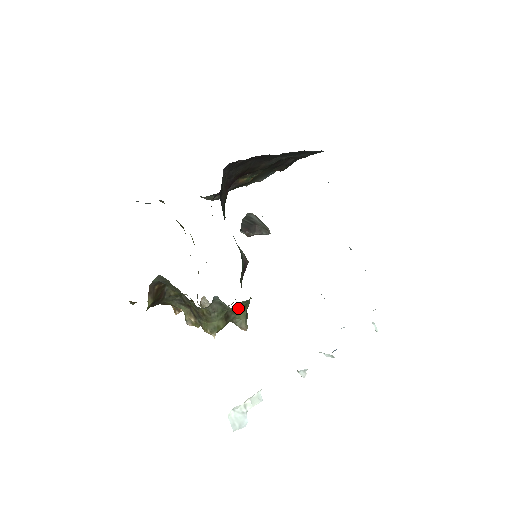
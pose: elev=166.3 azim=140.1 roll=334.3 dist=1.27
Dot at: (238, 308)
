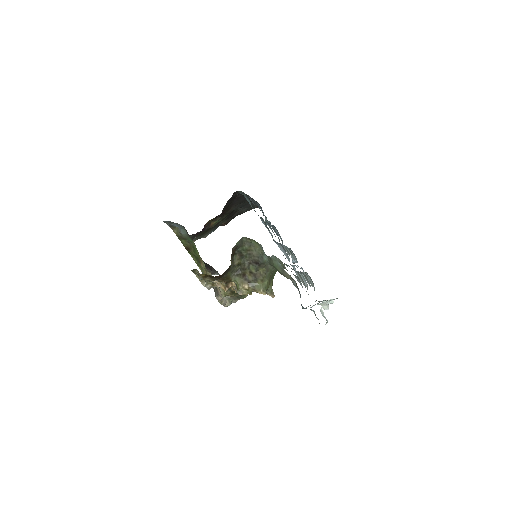
Dot at: (273, 274)
